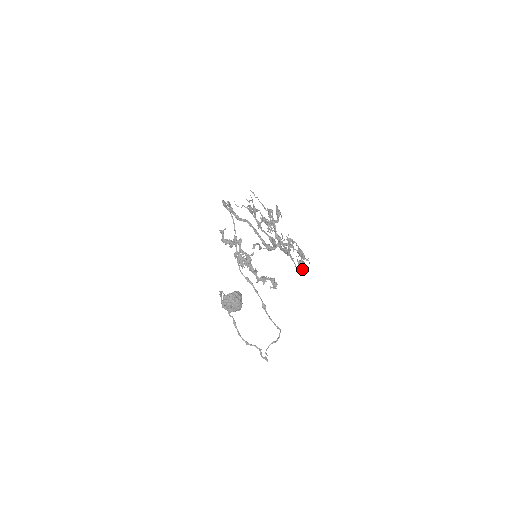
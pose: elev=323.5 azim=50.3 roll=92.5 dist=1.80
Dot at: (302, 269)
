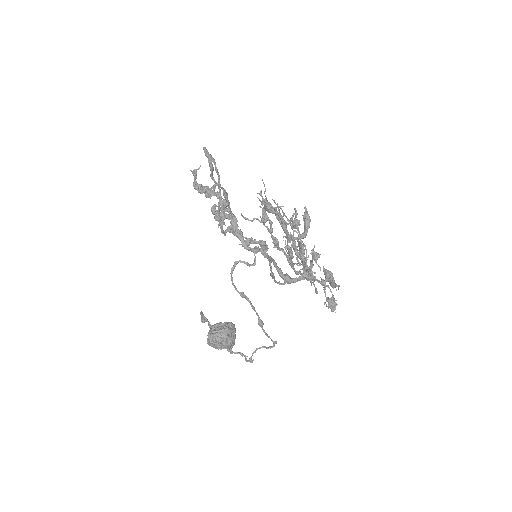
Dot at: (331, 311)
